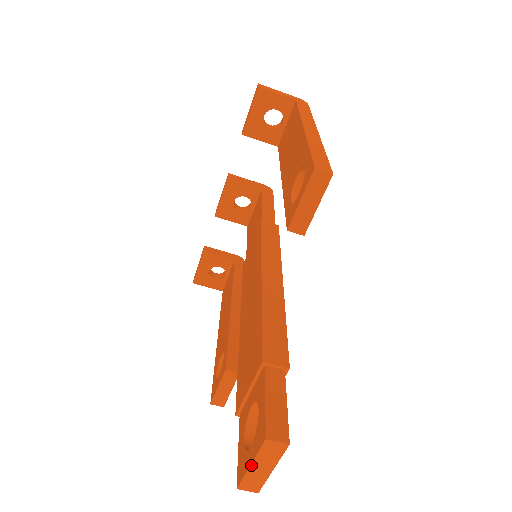
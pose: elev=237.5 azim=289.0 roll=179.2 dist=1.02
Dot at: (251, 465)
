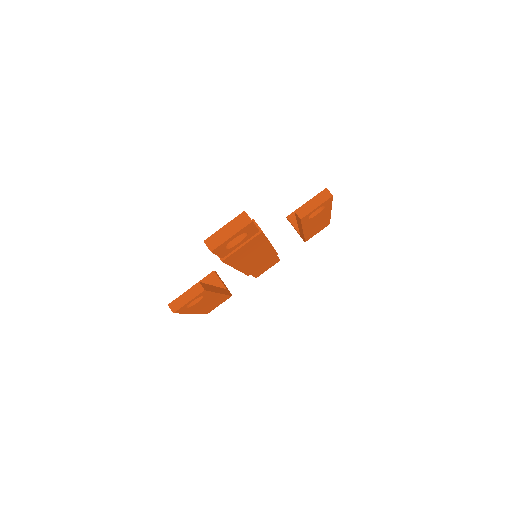
Dot at: (224, 226)
